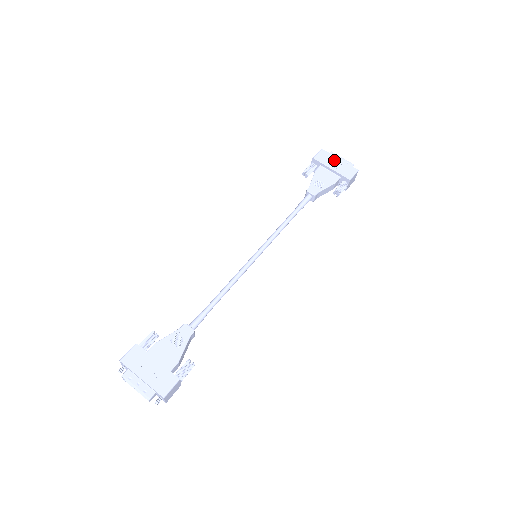
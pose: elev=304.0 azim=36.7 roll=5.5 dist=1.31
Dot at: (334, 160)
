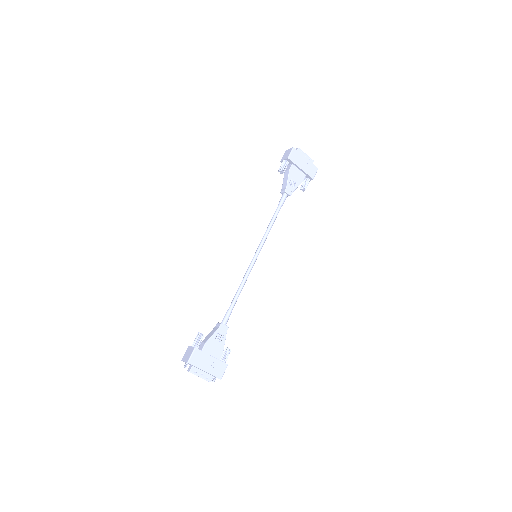
Dot at: (303, 159)
